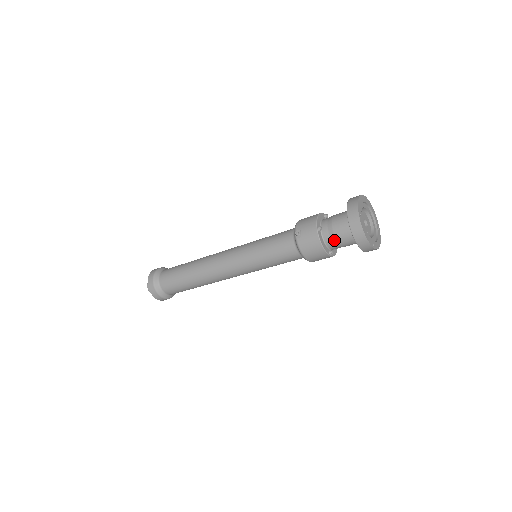
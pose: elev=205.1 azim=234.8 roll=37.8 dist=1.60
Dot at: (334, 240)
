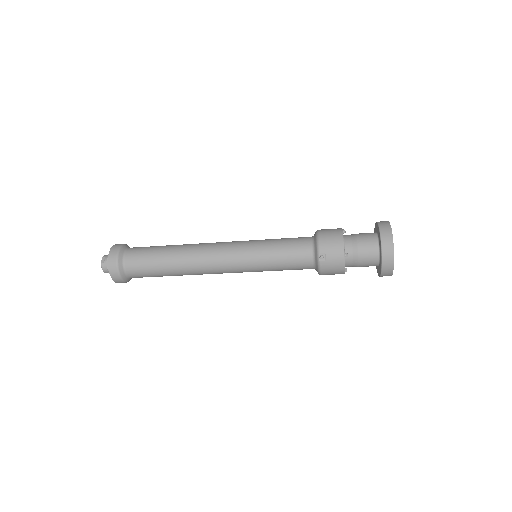
Dot at: (356, 265)
